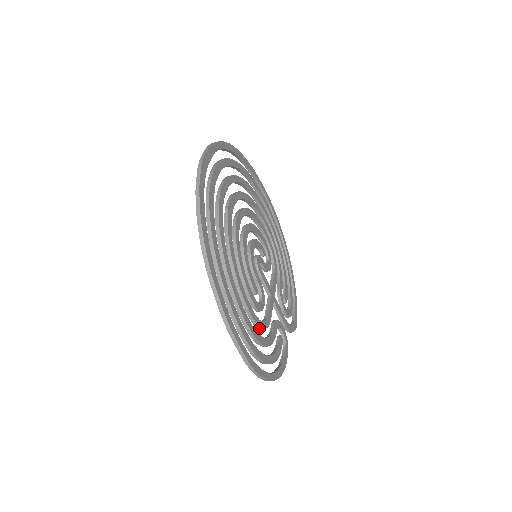
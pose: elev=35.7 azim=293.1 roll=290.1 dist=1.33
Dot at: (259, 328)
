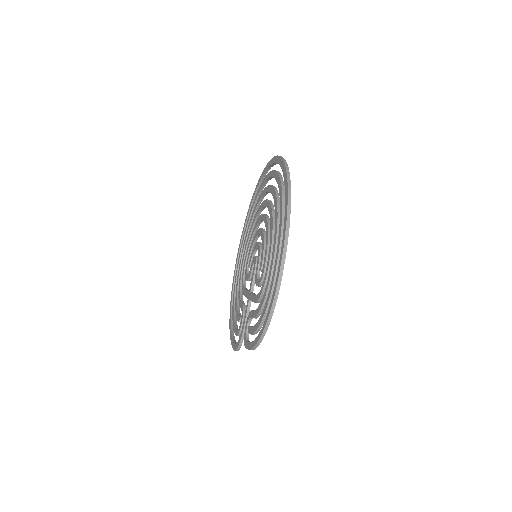
Dot at: (263, 291)
